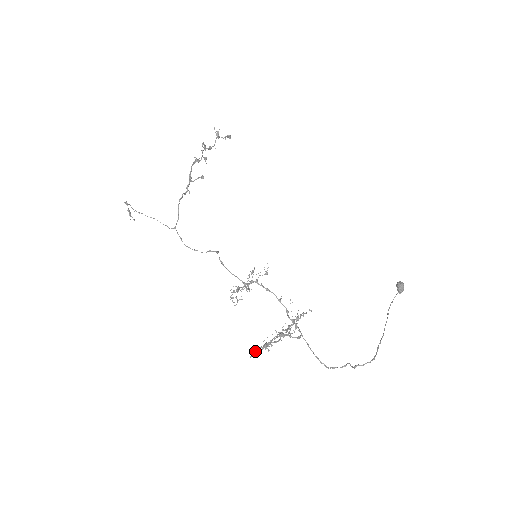
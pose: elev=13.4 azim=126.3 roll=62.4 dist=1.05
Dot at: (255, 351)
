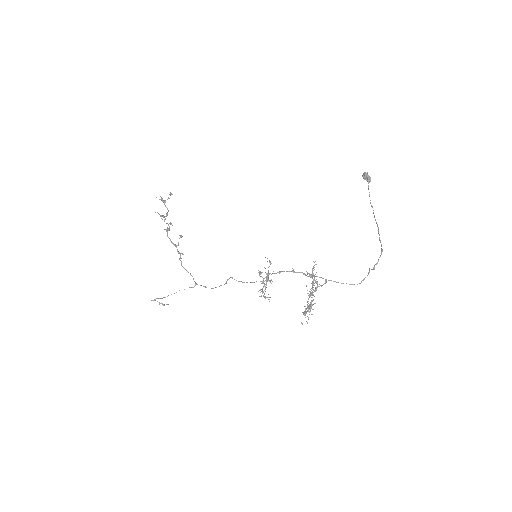
Dot at: (307, 316)
